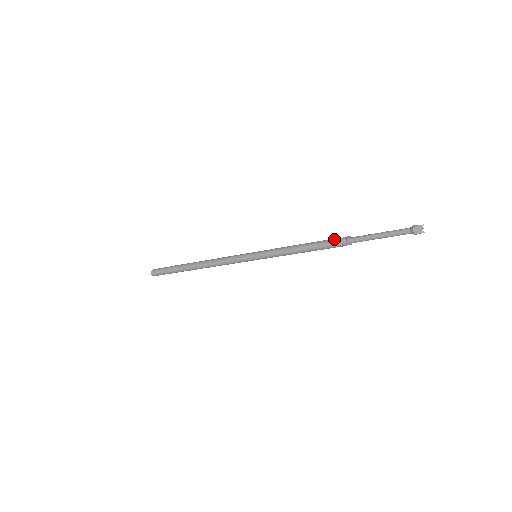
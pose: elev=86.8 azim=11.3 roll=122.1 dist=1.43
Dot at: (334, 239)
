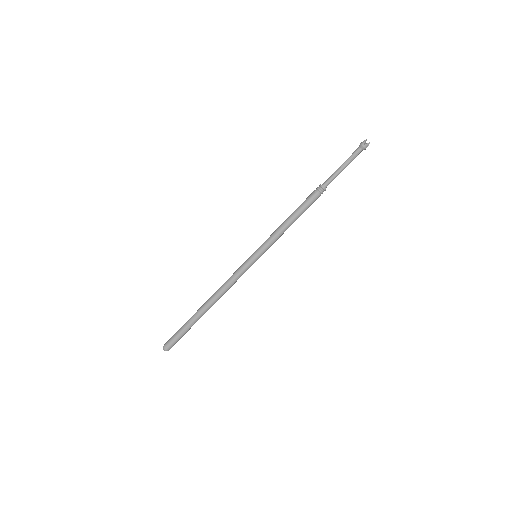
Dot at: (311, 194)
